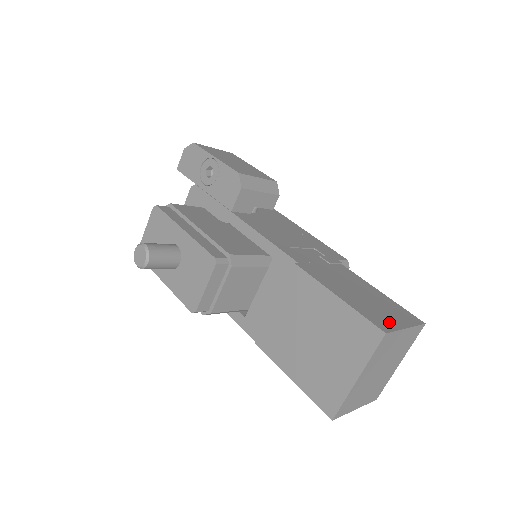
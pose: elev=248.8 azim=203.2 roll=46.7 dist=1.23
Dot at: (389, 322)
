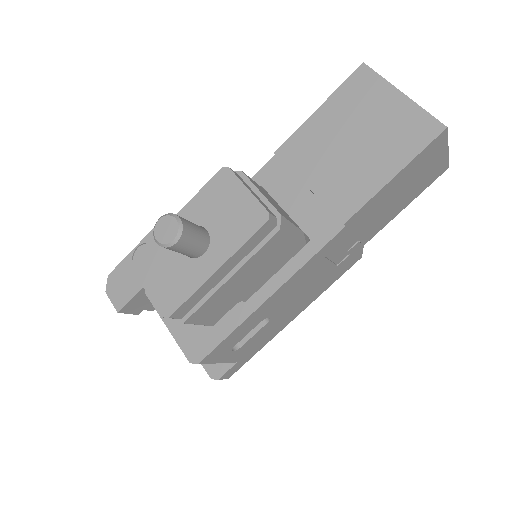
Dot at: occluded
